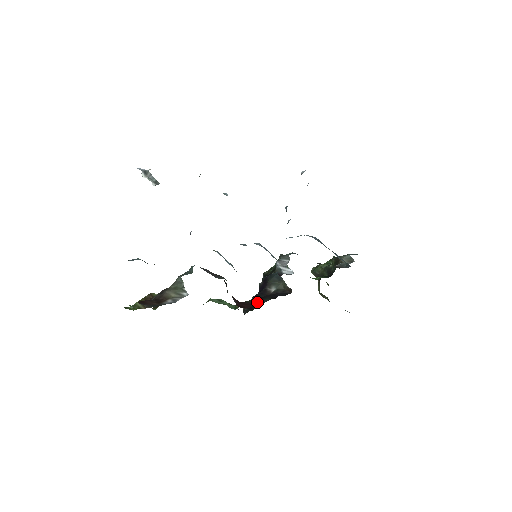
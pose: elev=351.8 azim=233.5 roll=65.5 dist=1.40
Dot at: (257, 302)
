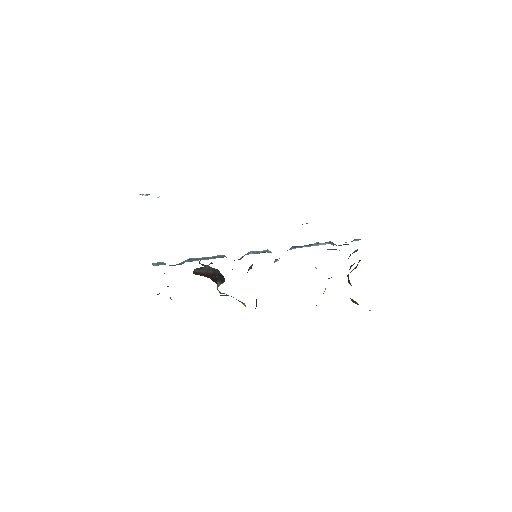
Dot at: occluded
